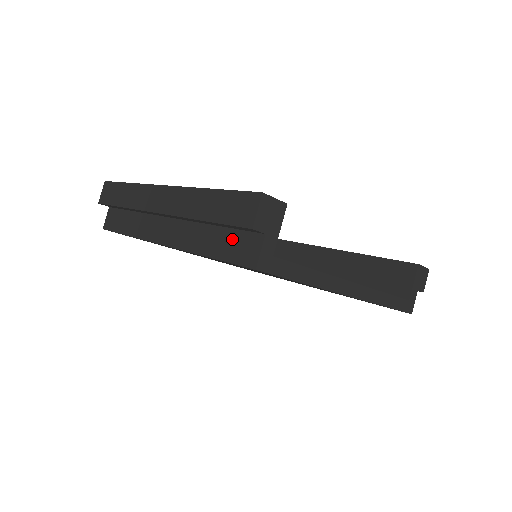
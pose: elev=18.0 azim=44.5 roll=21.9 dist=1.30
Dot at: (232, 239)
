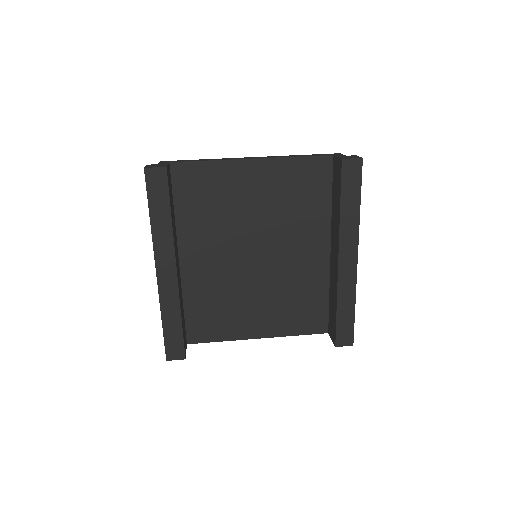
Dot at: occluded
